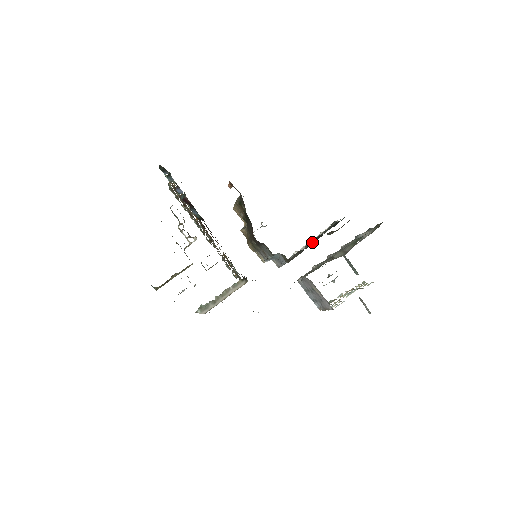
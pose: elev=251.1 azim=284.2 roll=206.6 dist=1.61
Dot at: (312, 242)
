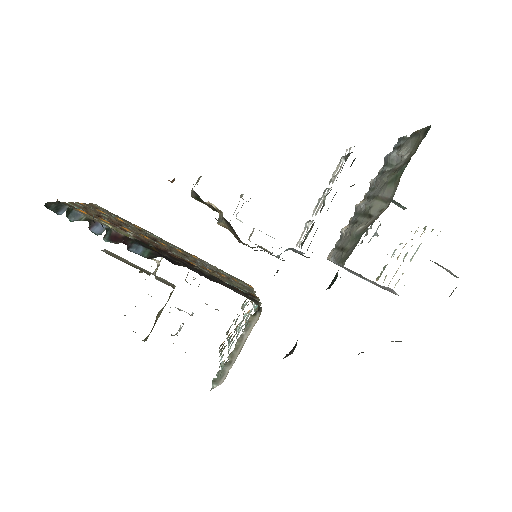
Dot at: occluded
